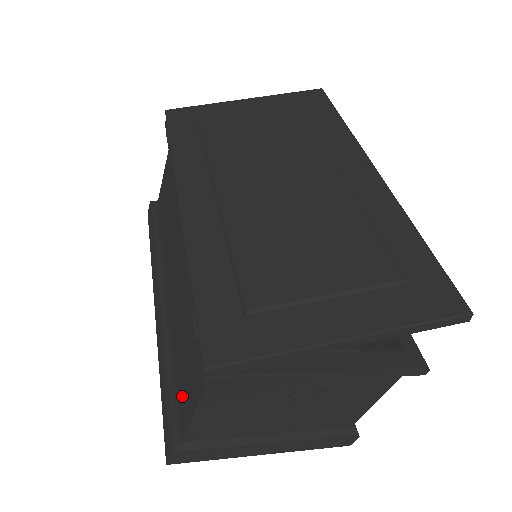
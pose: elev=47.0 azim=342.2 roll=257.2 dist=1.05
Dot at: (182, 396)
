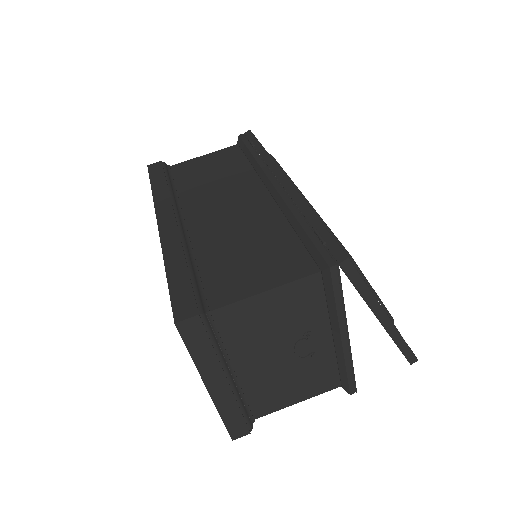
Dot at: (223, 283)
